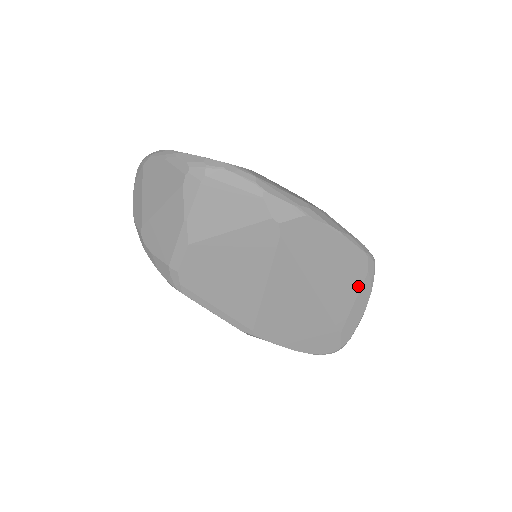
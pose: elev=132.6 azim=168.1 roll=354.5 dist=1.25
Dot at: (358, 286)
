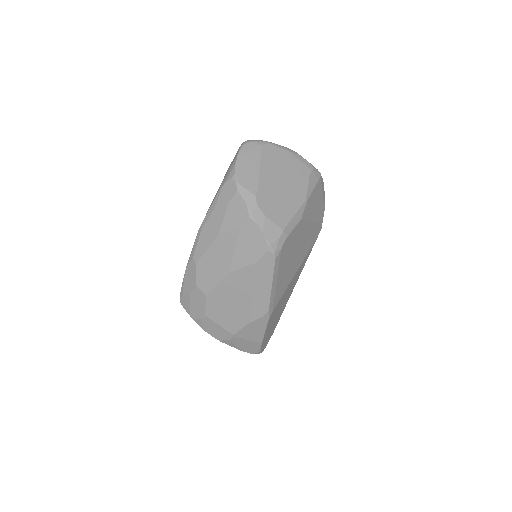
Dot at: occluded
